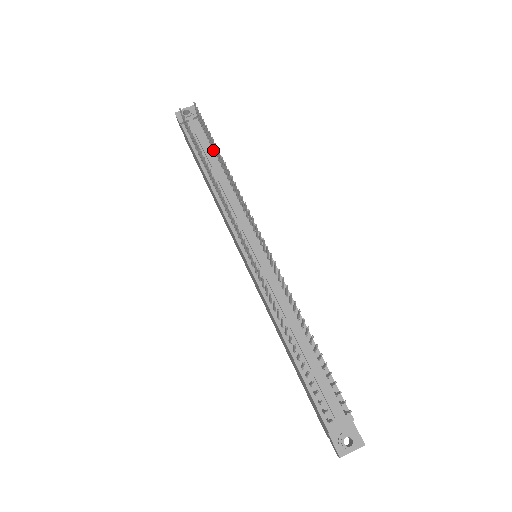
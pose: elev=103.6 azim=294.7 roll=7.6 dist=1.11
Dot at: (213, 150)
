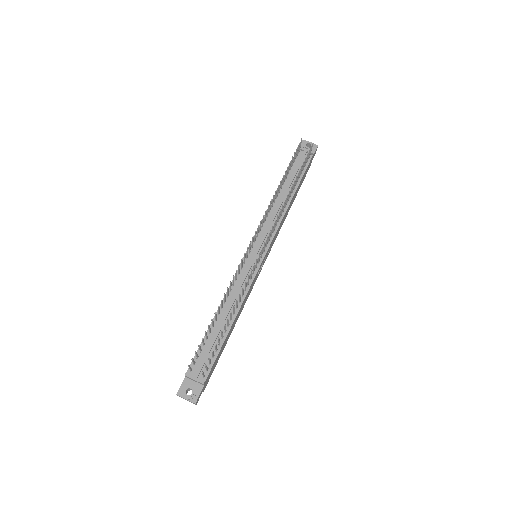
Dot at: (298, 179)
